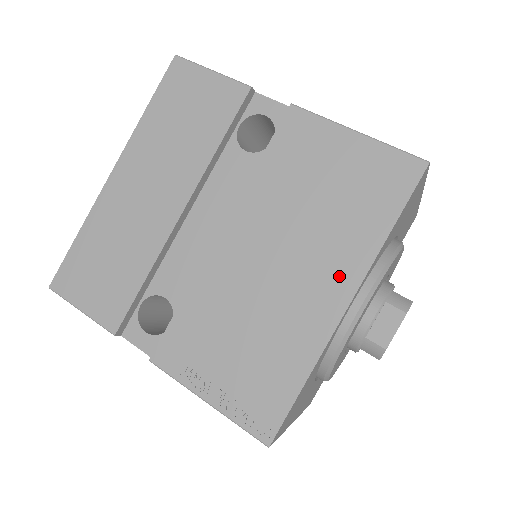
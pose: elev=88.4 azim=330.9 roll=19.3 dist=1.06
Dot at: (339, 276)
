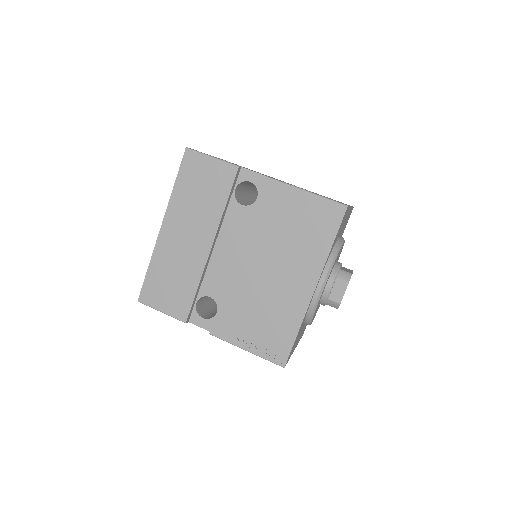
Dot at: (307, 274)
